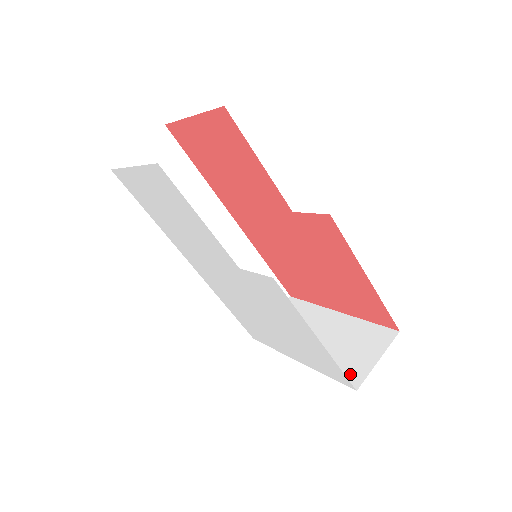
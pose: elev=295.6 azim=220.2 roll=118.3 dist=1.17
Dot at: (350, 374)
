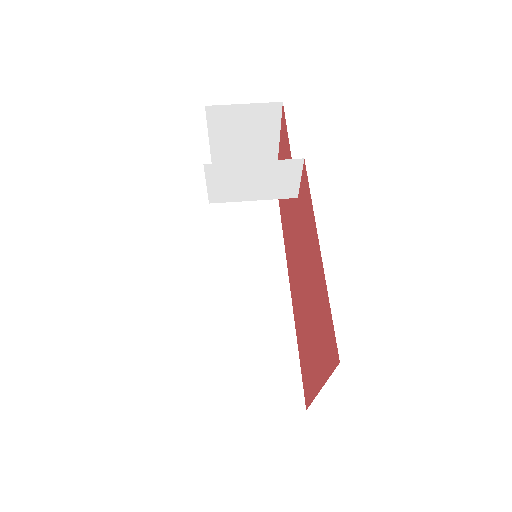
Dot at: occluded
